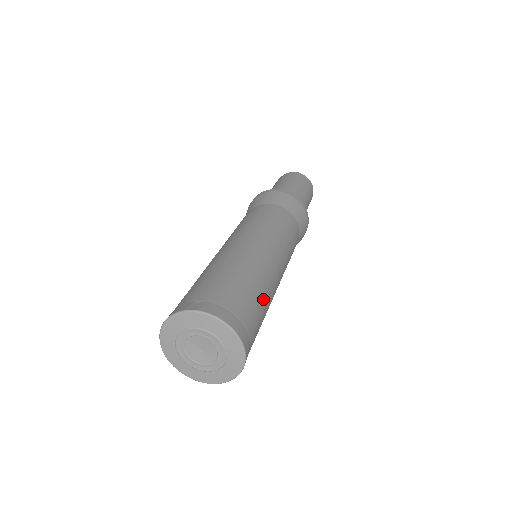
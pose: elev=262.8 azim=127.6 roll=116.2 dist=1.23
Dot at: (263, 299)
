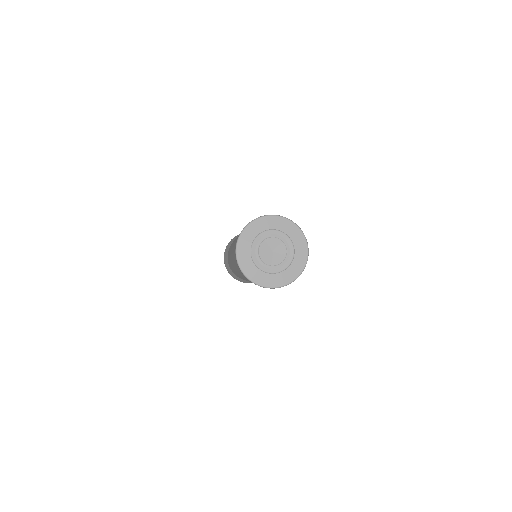
Dot at: occluded
